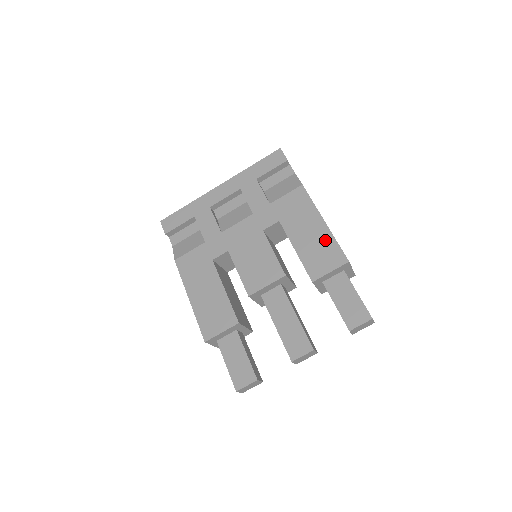
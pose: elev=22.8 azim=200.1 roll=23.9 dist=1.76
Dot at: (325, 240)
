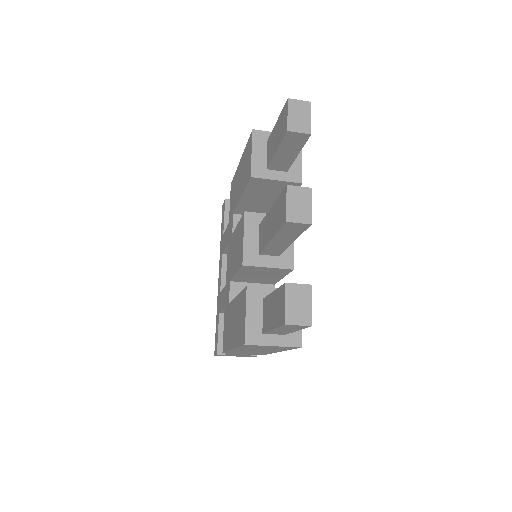
Dot at: (244, 160)
